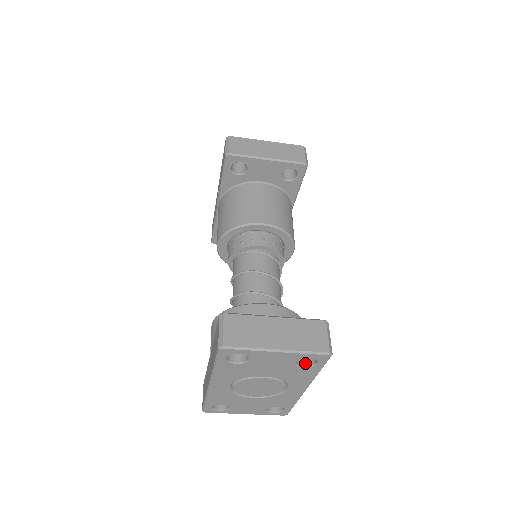
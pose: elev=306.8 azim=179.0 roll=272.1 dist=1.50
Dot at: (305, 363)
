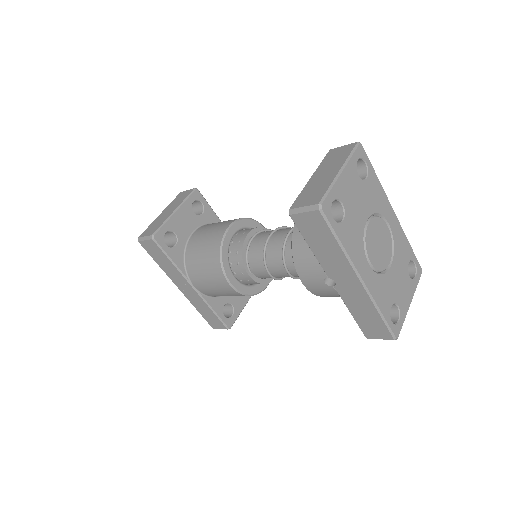
Dot at: (363, 177)
